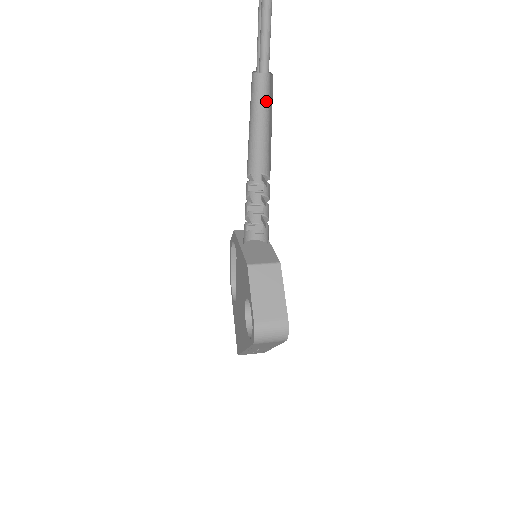
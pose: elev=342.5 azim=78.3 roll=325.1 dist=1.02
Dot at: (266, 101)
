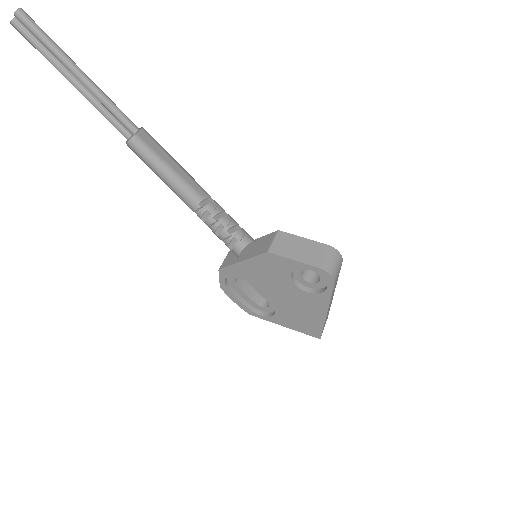
Dot at: (151, 155)
